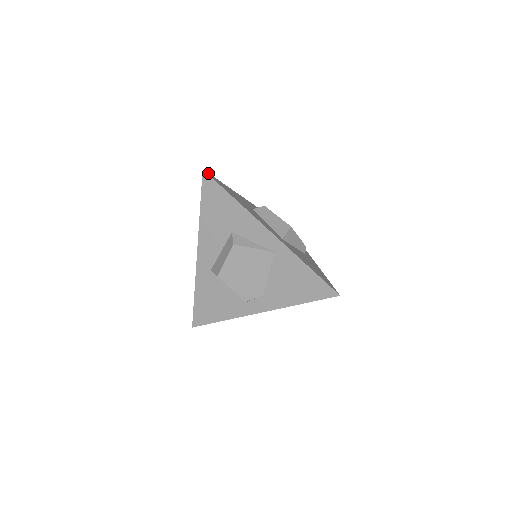
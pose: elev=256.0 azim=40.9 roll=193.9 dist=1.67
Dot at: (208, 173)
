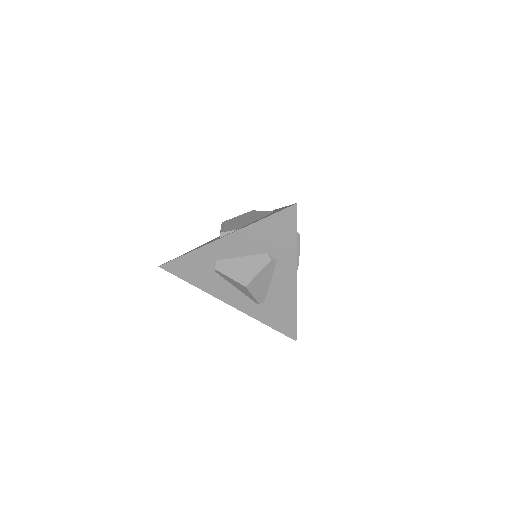
Dot at: occluded
